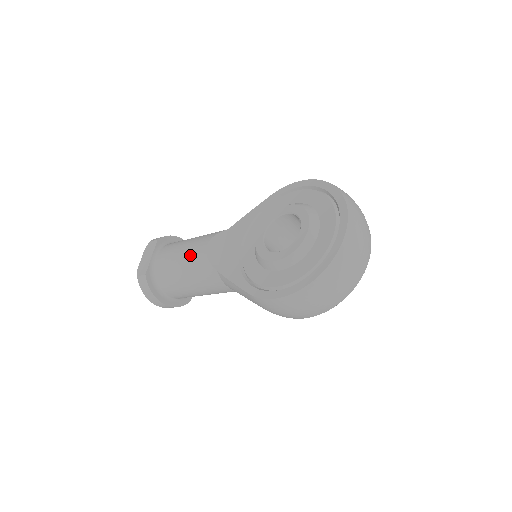
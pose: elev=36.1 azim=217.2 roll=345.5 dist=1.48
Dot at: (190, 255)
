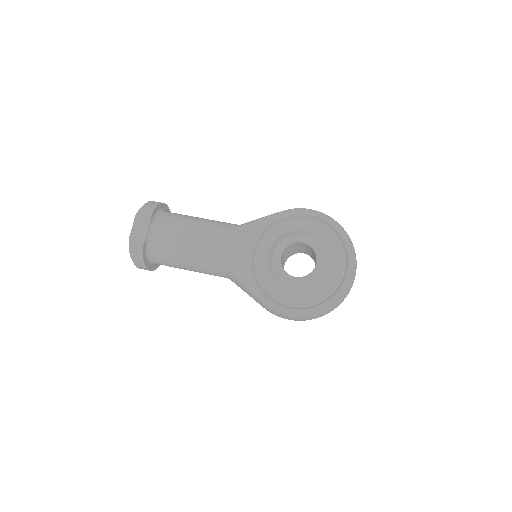
Dot at: (199, 245)
